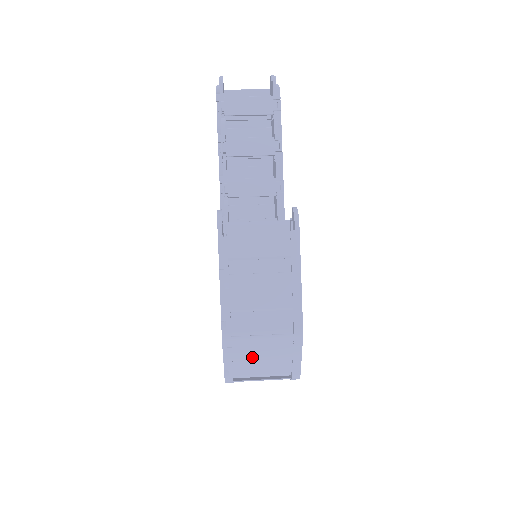
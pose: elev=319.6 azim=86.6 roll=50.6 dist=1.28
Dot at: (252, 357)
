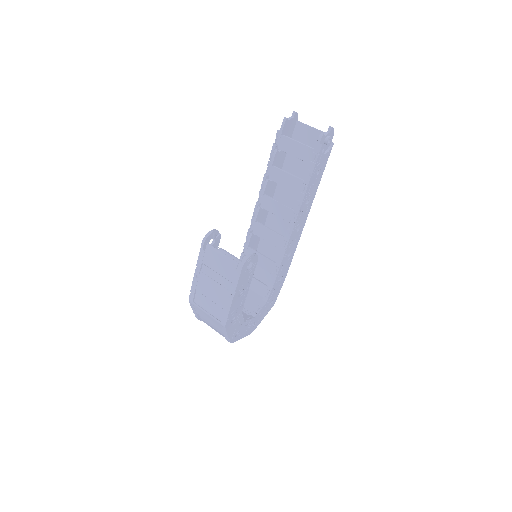
Dot at: (205, 317)
